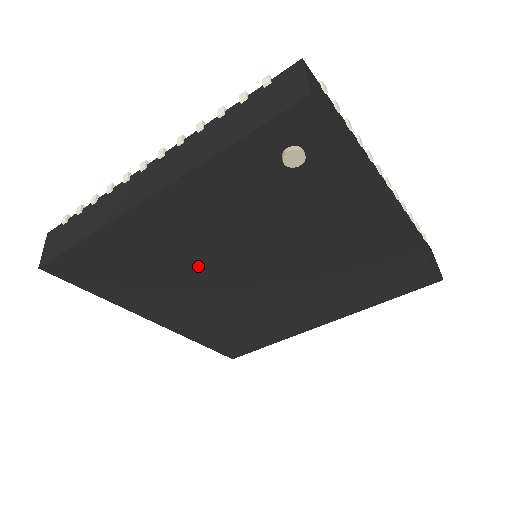
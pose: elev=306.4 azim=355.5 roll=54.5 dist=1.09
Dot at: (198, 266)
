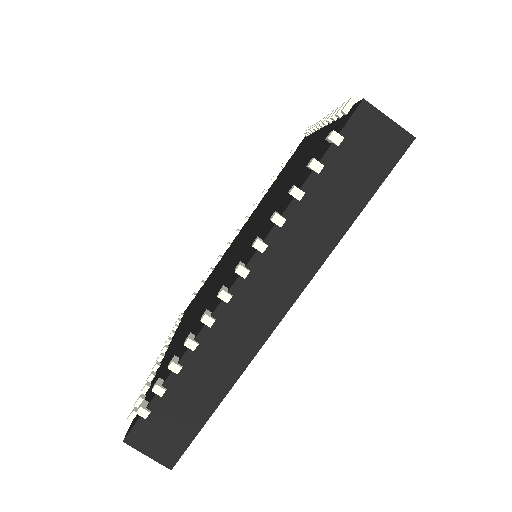
Dot at: occluded
